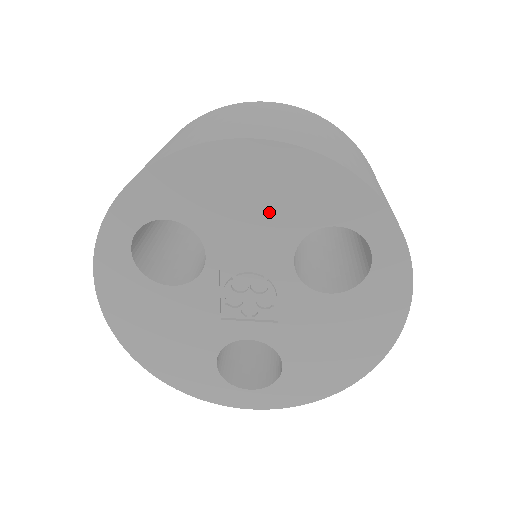
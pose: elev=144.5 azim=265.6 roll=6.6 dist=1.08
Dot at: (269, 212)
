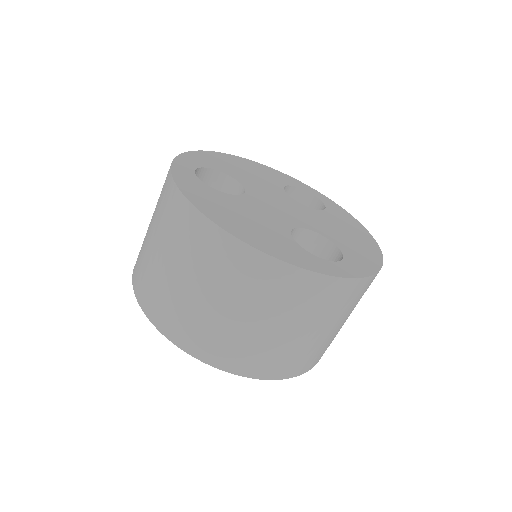
Dot at: occluded
